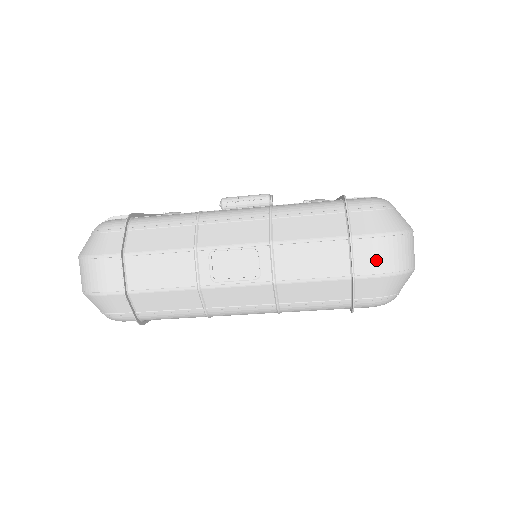
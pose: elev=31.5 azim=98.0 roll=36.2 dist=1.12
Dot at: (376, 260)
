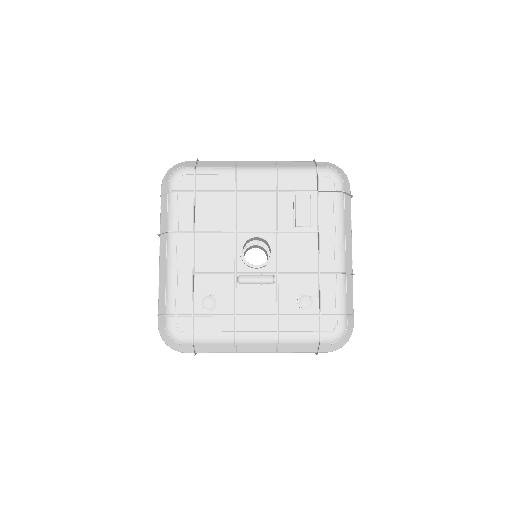
Dot at: occluded
